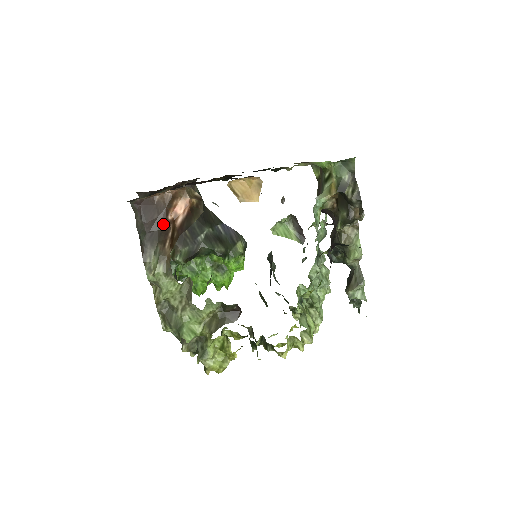
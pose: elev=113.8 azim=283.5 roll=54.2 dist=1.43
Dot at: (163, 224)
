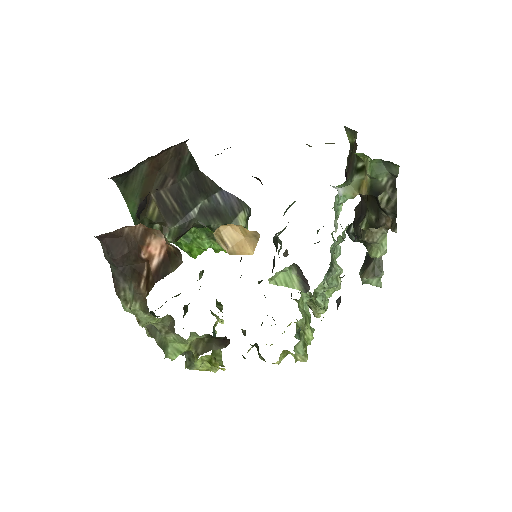
Dot at: (136, 260)
